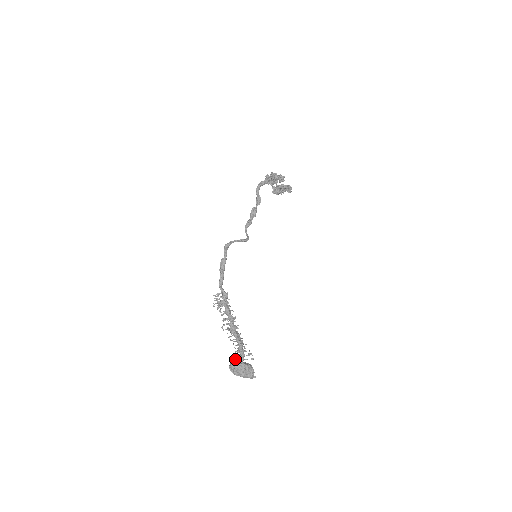
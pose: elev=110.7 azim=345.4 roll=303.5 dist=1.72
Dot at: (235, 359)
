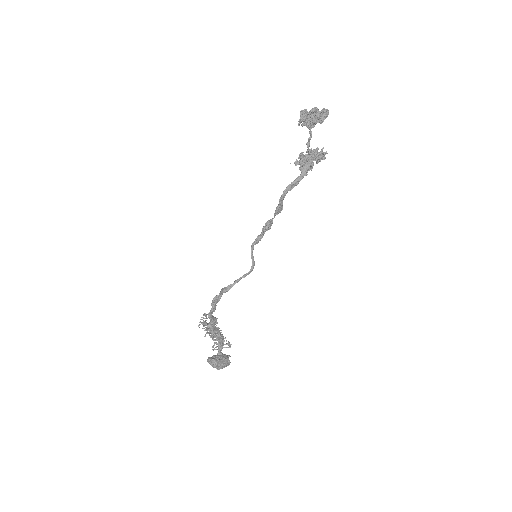
Dot at: (213, 350)
